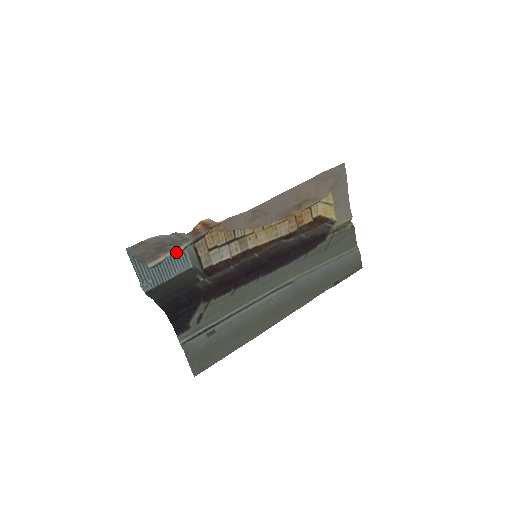
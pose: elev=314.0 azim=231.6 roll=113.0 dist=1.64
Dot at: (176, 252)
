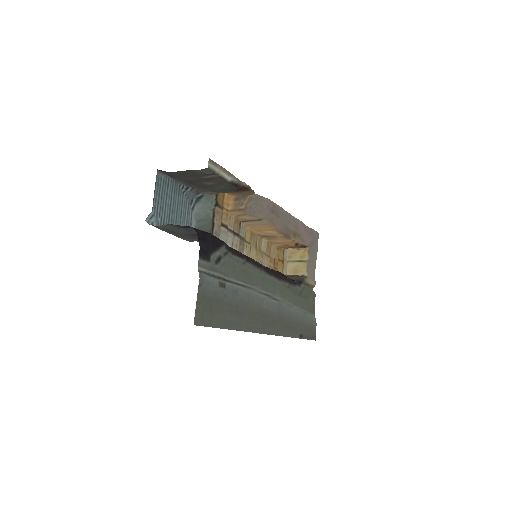
Dot at: (226, 178)
